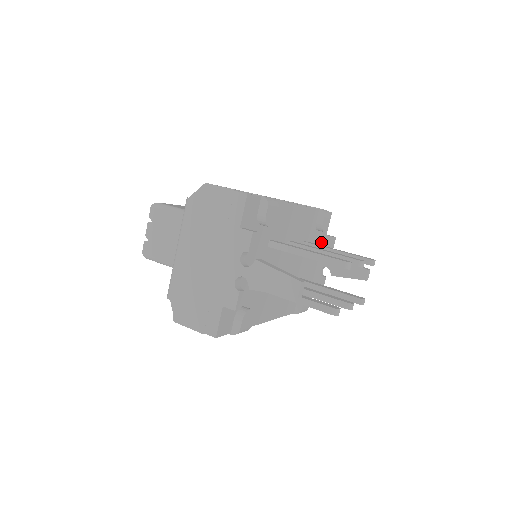
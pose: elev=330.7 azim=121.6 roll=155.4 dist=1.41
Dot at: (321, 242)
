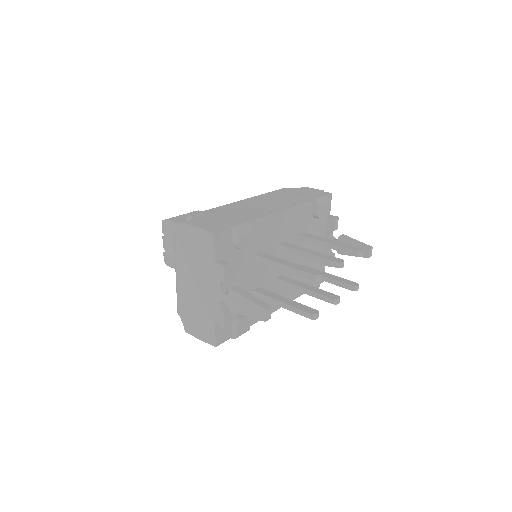
Dot at: (324, 224)
